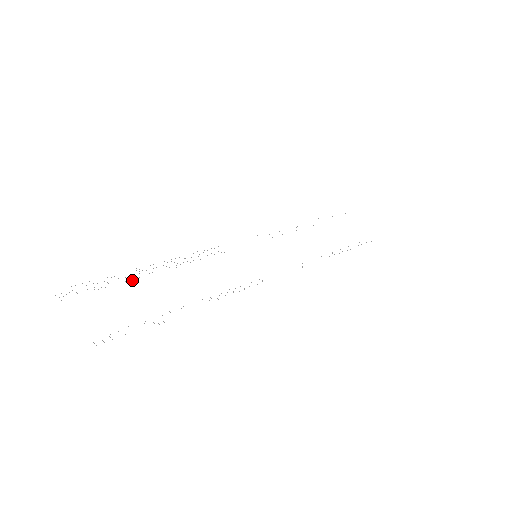
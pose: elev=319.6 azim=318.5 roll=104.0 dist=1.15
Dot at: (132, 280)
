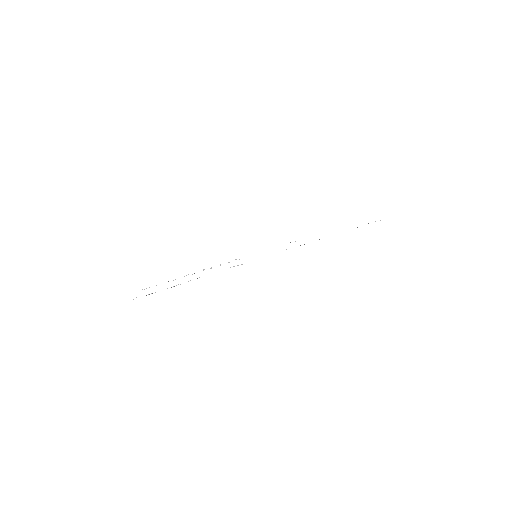
Dot at: occluded
